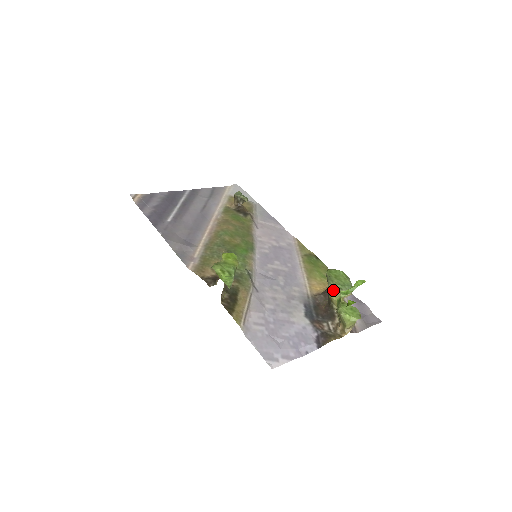
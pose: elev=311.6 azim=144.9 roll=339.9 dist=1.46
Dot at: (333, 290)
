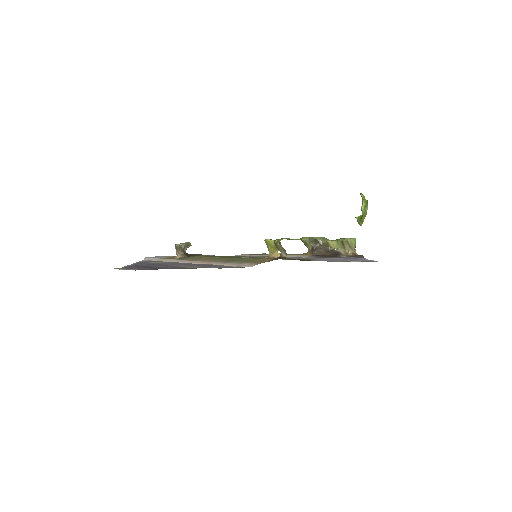
Dot at: (324, 239)
